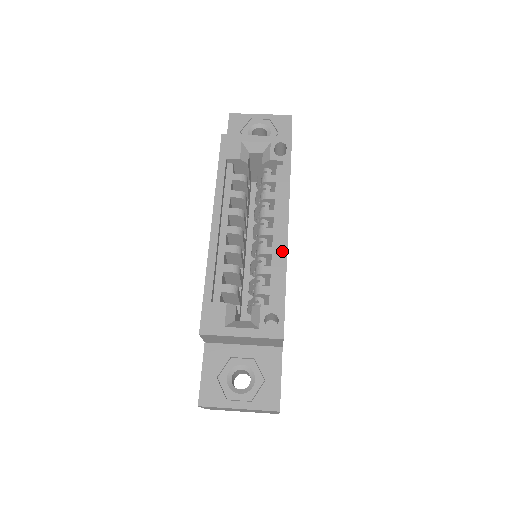
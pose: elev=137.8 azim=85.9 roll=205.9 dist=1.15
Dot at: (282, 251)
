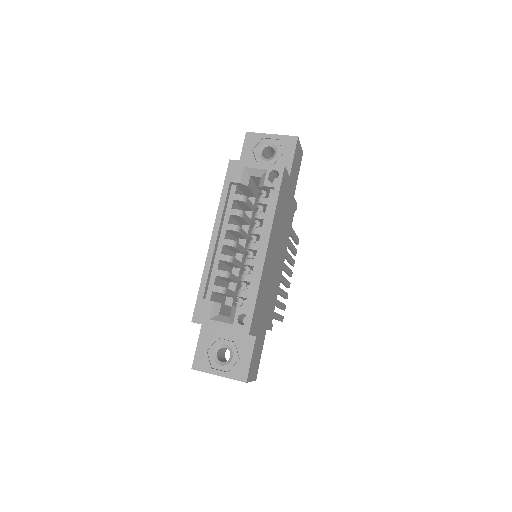
Dot at: (259, 266)
